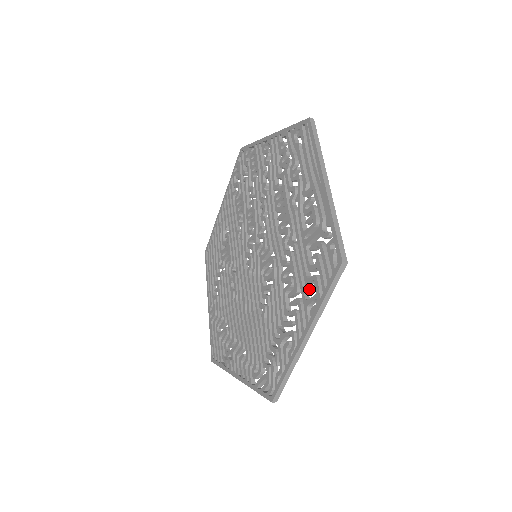
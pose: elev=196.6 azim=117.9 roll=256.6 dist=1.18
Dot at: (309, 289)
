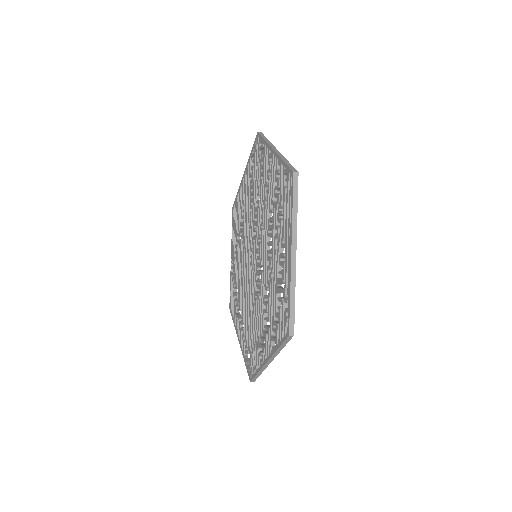
Dot at: (273, 330)
